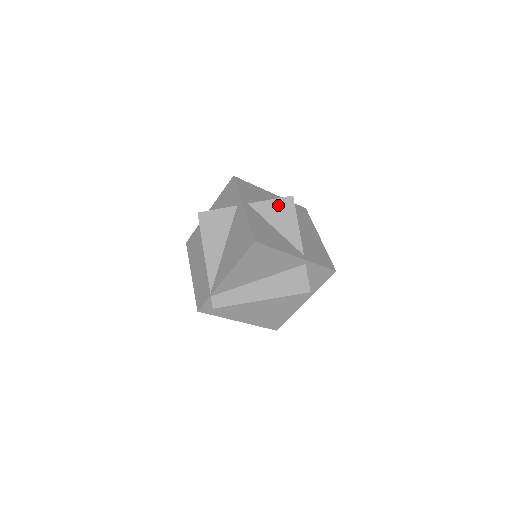
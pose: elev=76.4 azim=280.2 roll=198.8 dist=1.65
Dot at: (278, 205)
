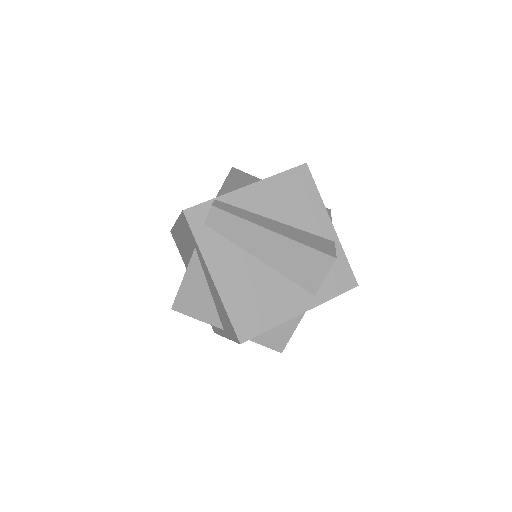
Dot at: occluded
